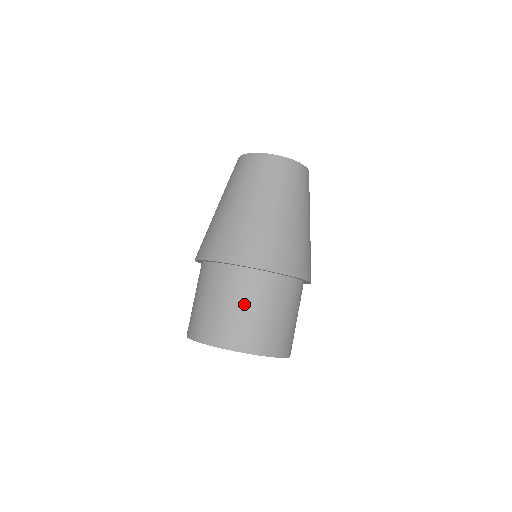
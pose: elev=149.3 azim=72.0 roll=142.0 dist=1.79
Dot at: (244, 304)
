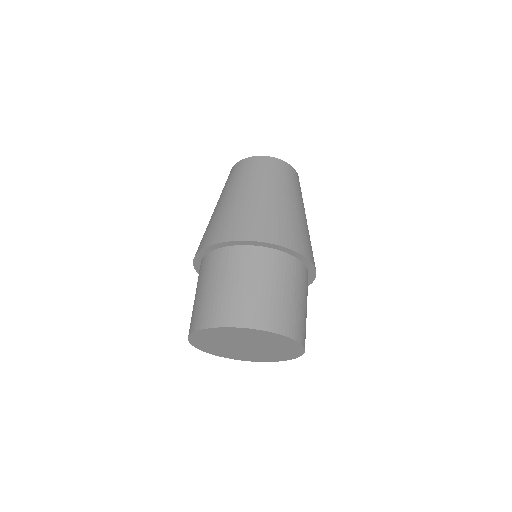
Dot at: (255, 280)
